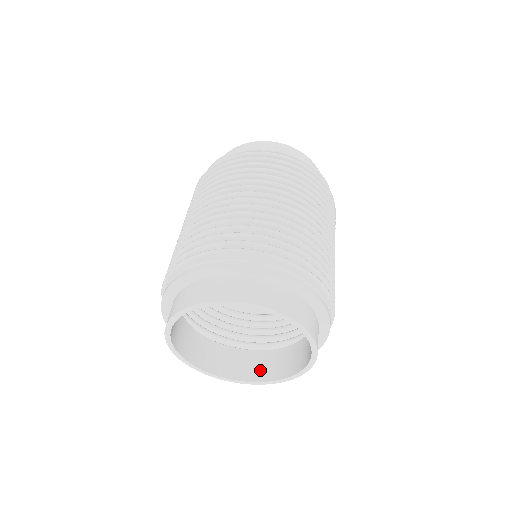
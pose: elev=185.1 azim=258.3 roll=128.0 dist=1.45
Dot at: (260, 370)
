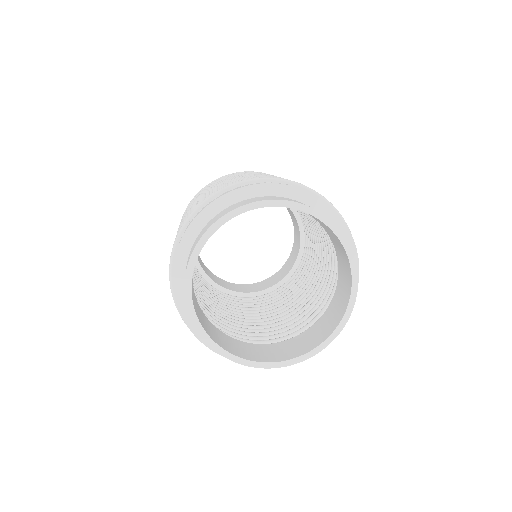
Dot at: (253, 354)
